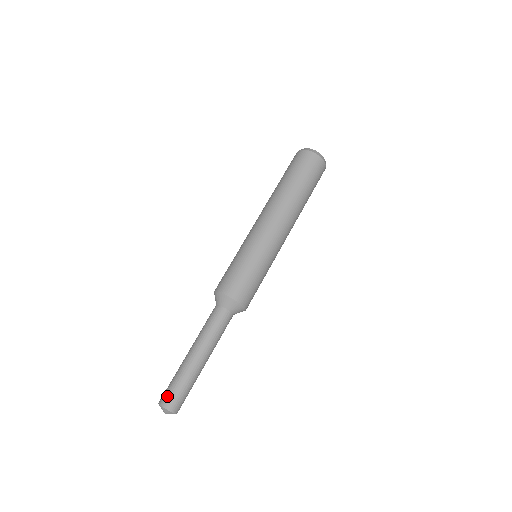
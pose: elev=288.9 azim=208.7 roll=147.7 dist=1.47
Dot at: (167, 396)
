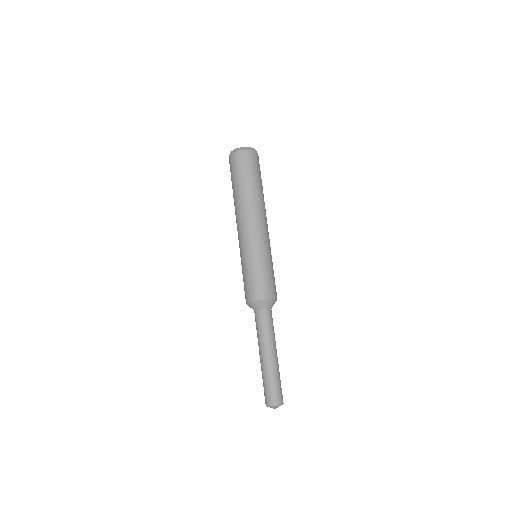
Dot at: (274, 397)
